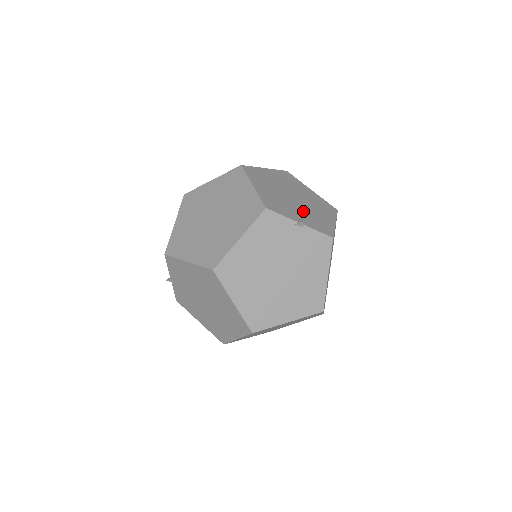
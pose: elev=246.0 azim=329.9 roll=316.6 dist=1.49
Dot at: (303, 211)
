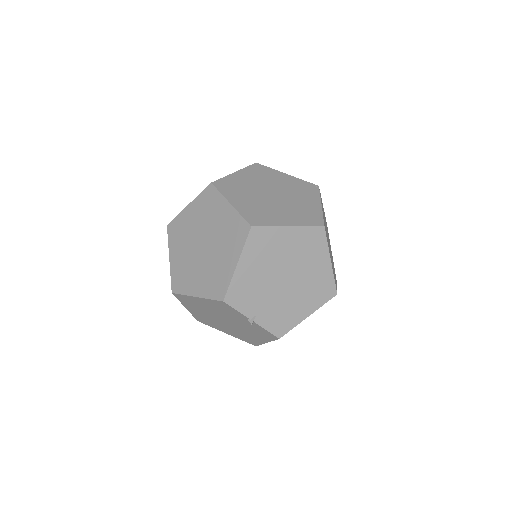
Dot at: (276, 301)
